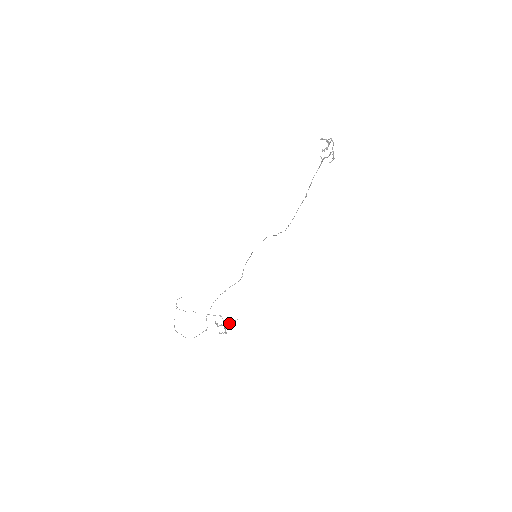
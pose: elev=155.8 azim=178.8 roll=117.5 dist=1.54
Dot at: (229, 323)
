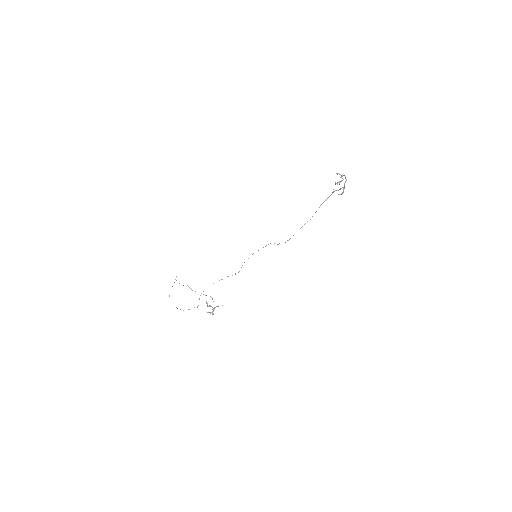
Dot at: (218, 306)
